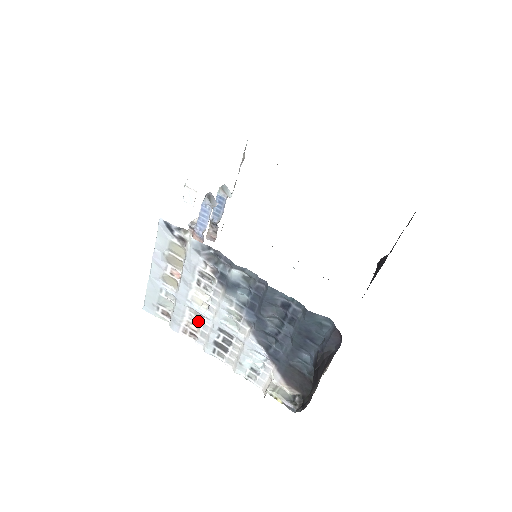
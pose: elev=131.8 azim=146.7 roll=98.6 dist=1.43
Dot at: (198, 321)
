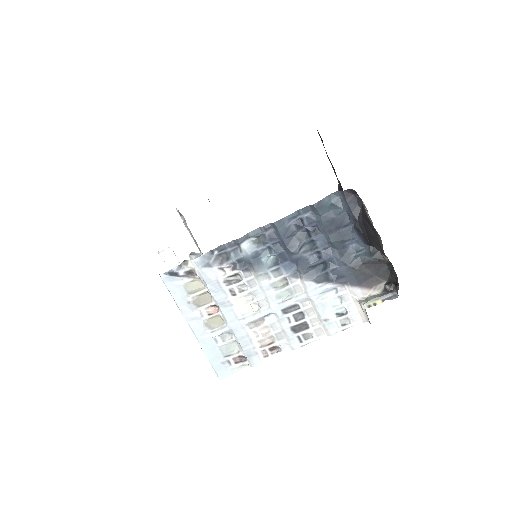
Dot at: (264, 330)
